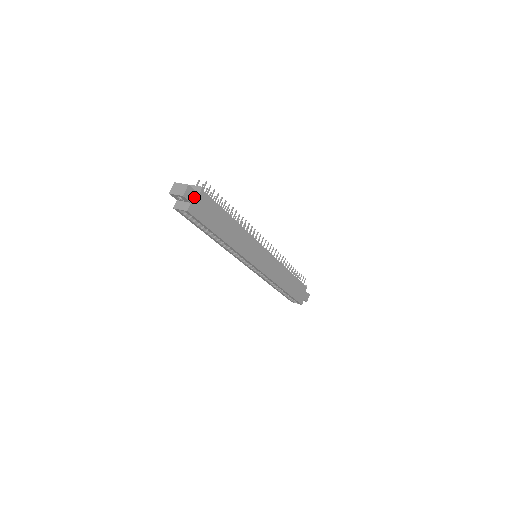
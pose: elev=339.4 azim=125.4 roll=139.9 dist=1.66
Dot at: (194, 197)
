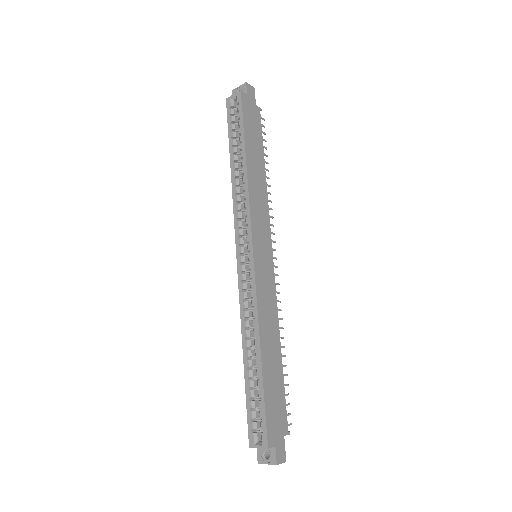
Dot at: (252, 99)
